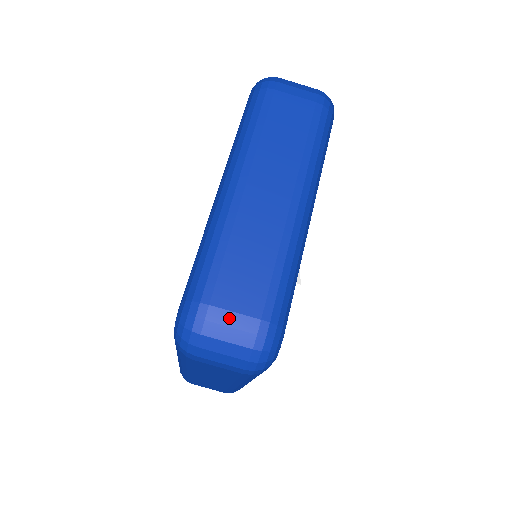
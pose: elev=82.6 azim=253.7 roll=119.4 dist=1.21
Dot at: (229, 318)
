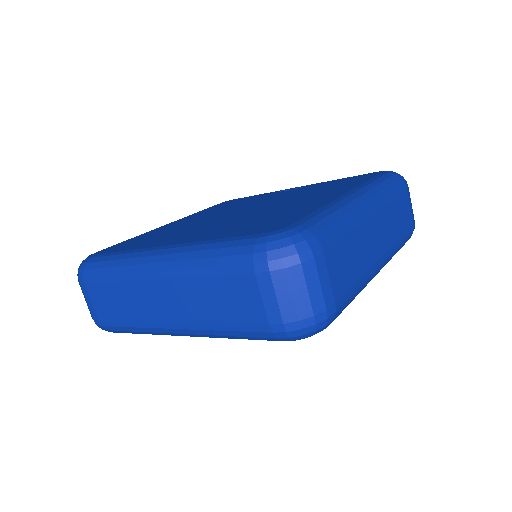
Dot at: (324, 277)
